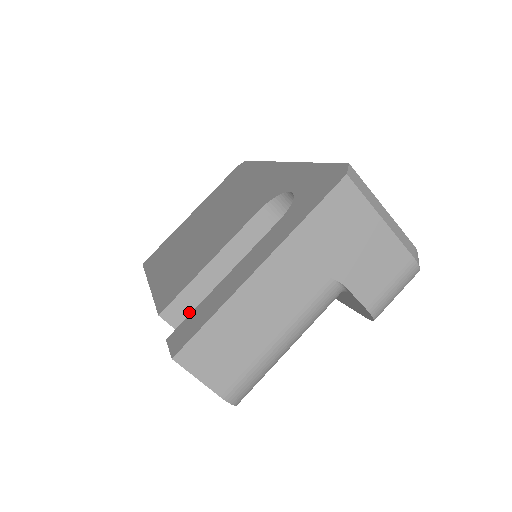
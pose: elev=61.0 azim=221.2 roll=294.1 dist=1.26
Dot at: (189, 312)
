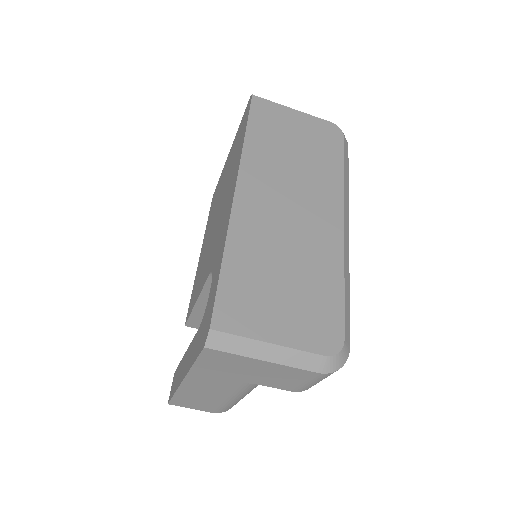
Dot at: occluded
